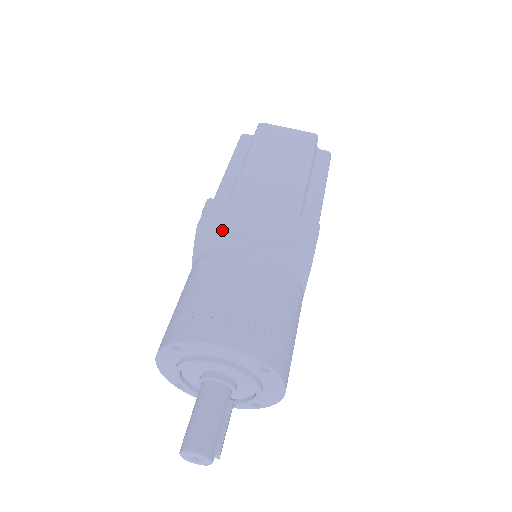
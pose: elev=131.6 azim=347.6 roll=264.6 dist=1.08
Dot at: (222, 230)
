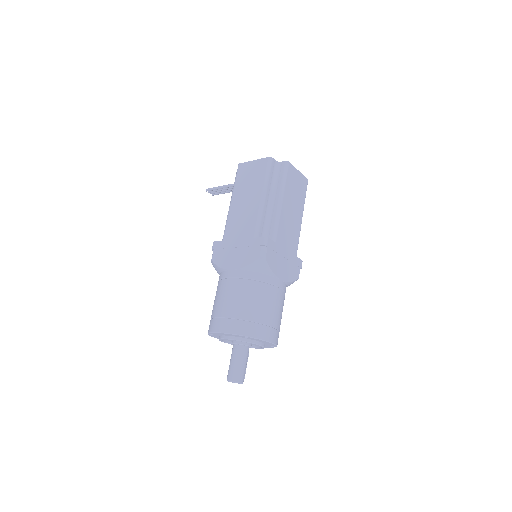
Dot at: (272, 265)
